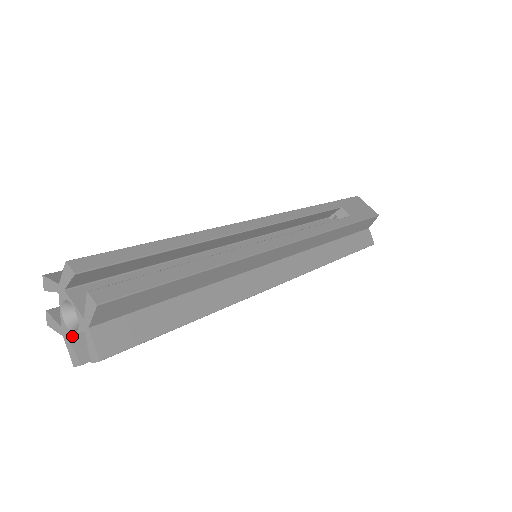
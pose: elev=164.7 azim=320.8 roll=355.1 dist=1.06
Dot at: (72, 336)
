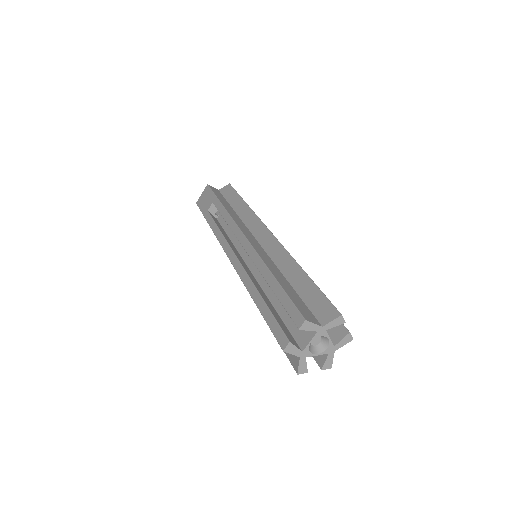
Dot at: (305, 356)
